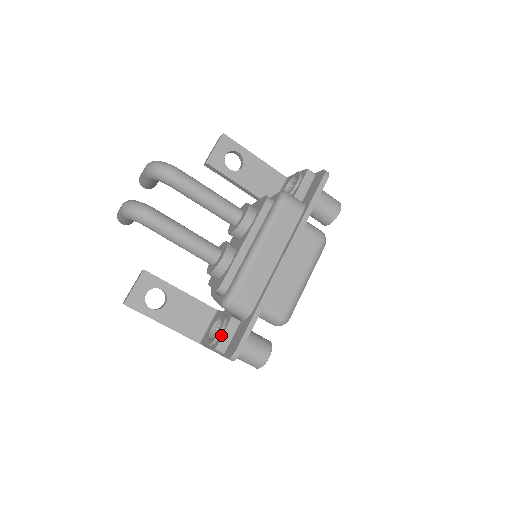
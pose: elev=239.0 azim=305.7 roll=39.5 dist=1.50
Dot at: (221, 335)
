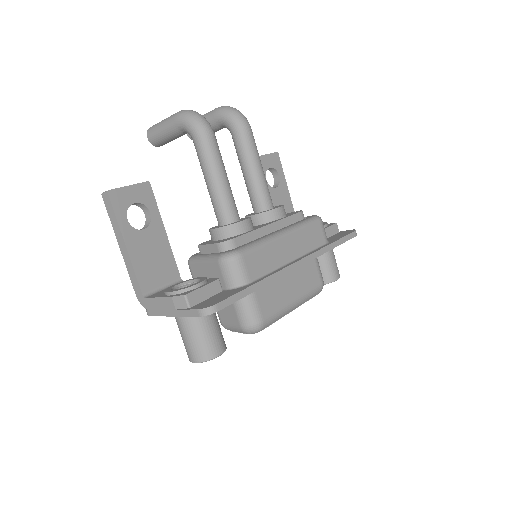
Dot at: (198, 287)
